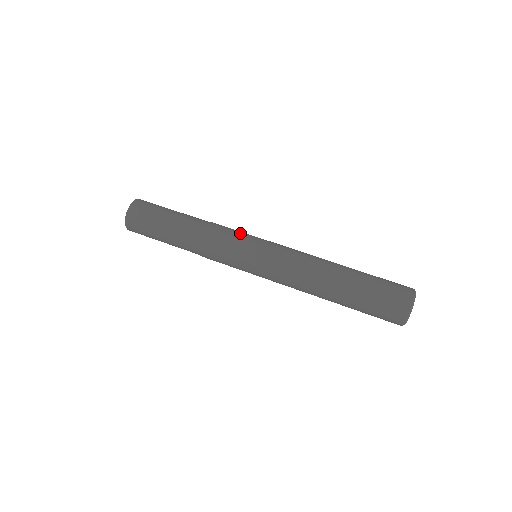
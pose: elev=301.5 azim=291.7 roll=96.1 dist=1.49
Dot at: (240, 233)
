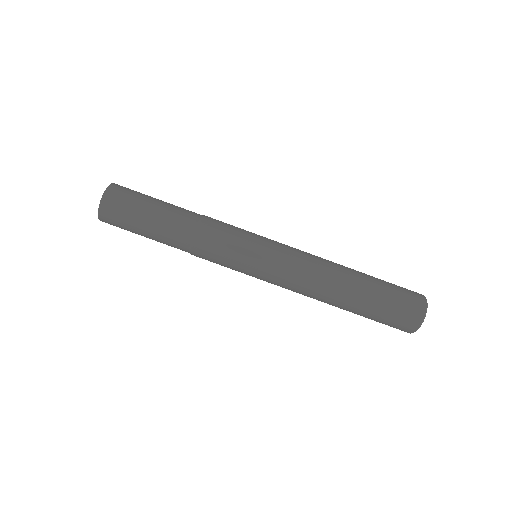
Dot at: (235, 243)
